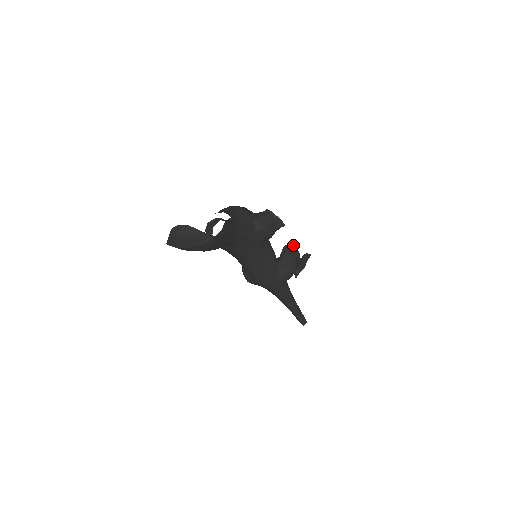
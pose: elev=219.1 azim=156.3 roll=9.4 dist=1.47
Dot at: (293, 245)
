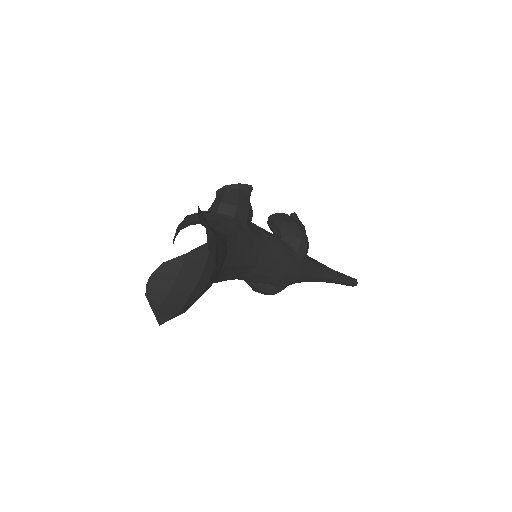
Dot at: (273, 214)
